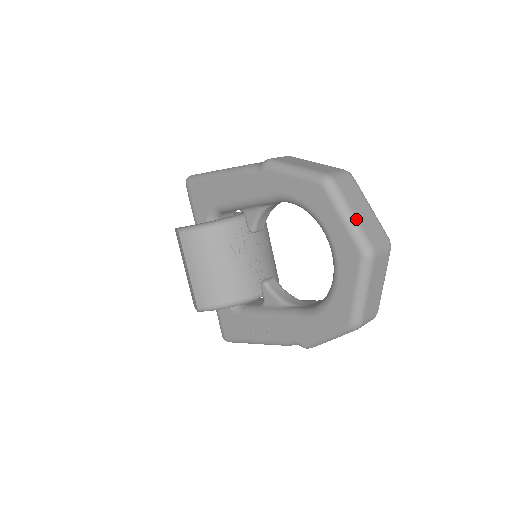
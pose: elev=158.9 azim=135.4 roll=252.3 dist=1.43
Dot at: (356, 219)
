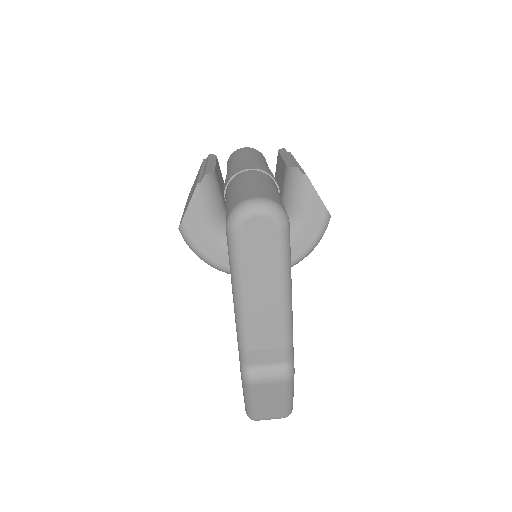
Dot at: occluded
